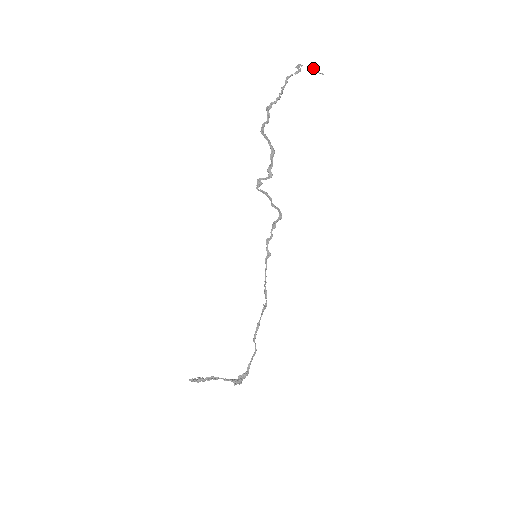
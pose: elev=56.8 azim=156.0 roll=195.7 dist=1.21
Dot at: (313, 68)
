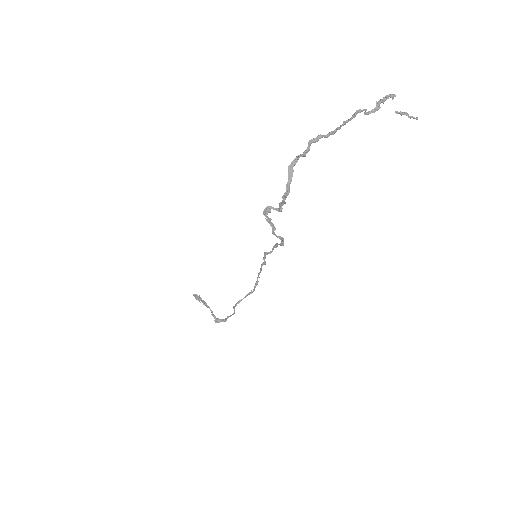
Dot at: (398, 112)
